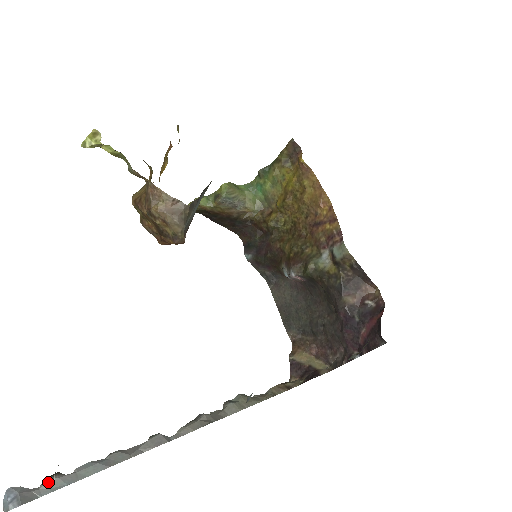
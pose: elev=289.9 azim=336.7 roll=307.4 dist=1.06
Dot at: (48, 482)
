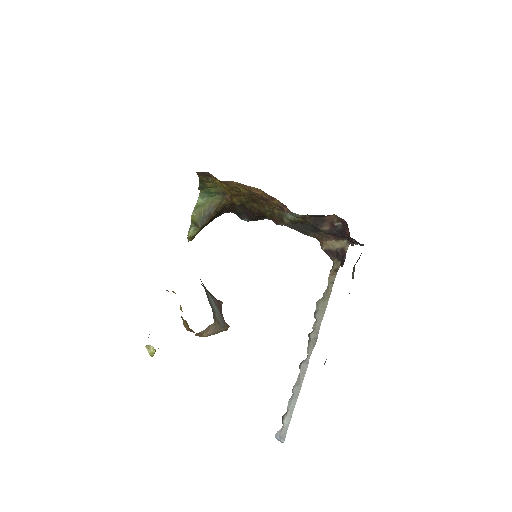
Dot at: (284, 423)
